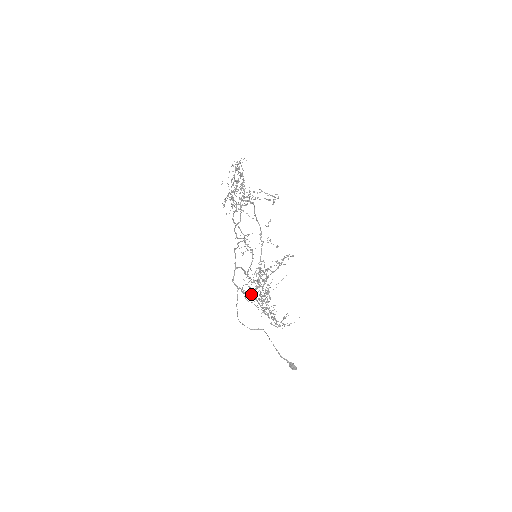
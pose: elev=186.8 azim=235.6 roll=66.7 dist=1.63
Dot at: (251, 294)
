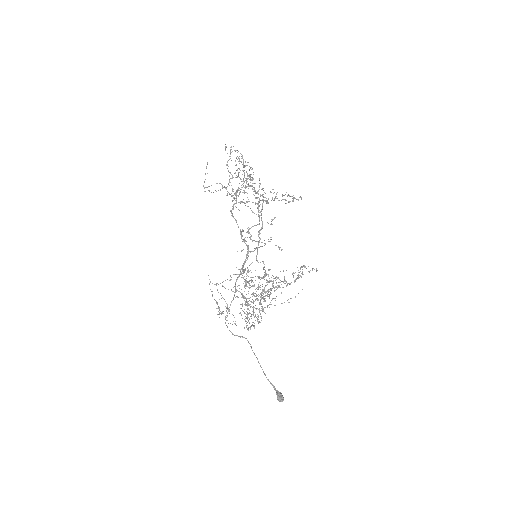
Dot at: (246, 298)
